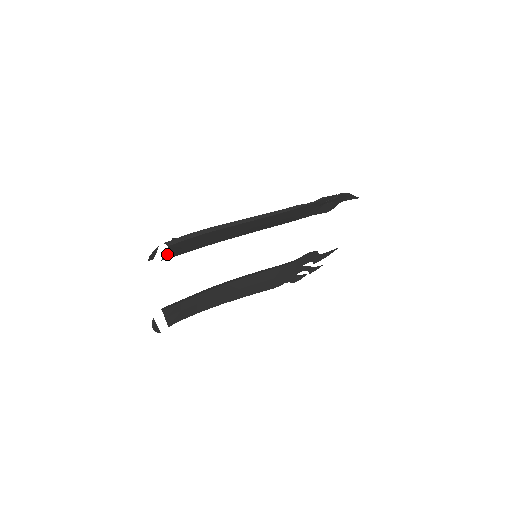
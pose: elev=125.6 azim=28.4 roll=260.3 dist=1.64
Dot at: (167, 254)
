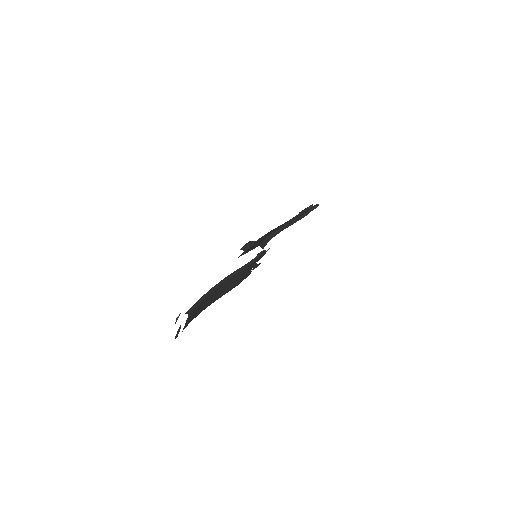
Dot at: occluded
